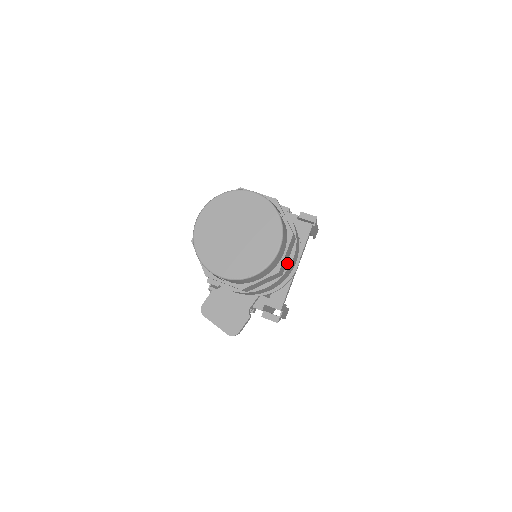
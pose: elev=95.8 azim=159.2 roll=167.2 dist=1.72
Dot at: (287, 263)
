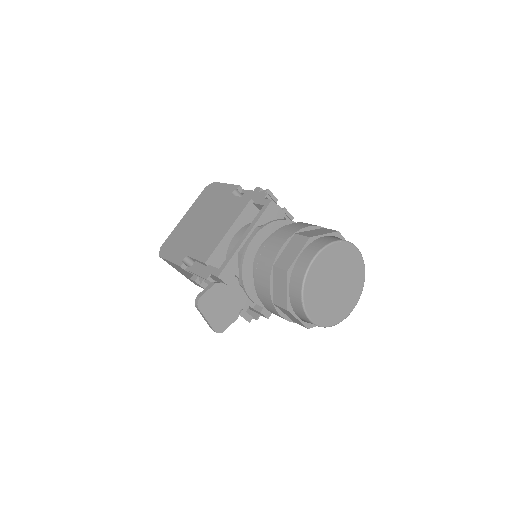
Dot at: occluded
